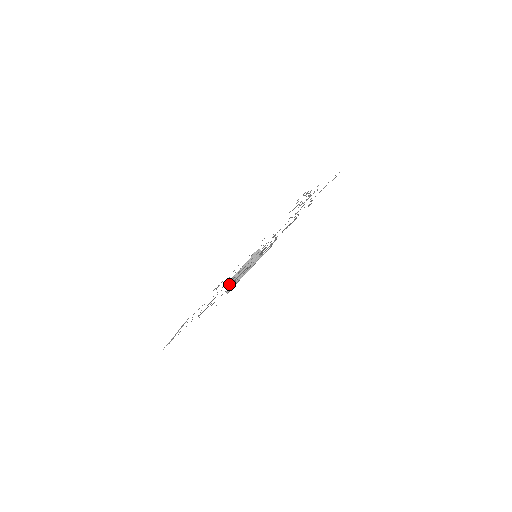
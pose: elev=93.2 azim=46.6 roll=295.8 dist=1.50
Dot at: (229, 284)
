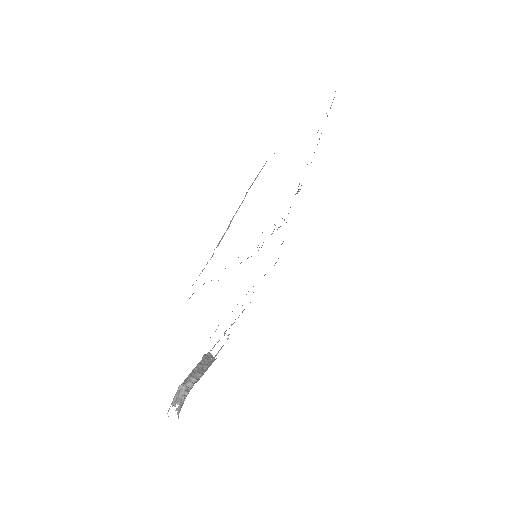
Dot at: (184, 386)
